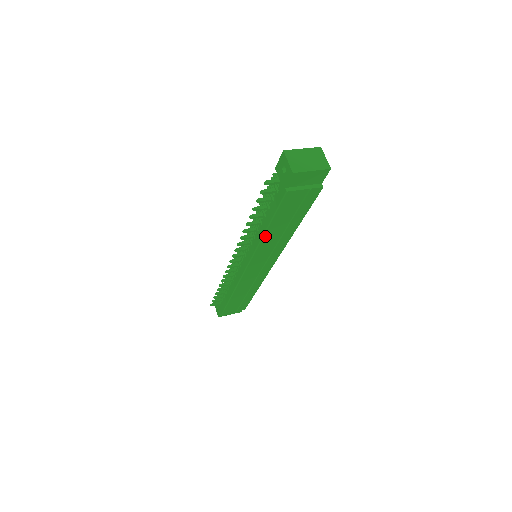
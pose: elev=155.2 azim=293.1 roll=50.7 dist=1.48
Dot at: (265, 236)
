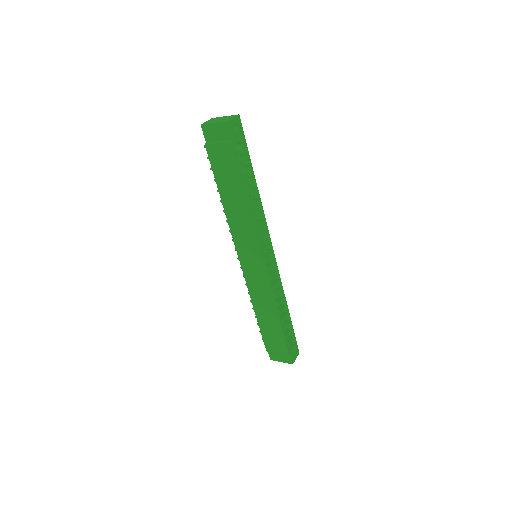
Dot at: (225, 208)
